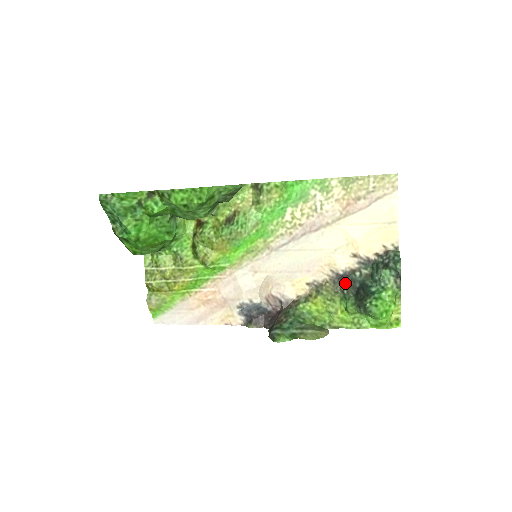
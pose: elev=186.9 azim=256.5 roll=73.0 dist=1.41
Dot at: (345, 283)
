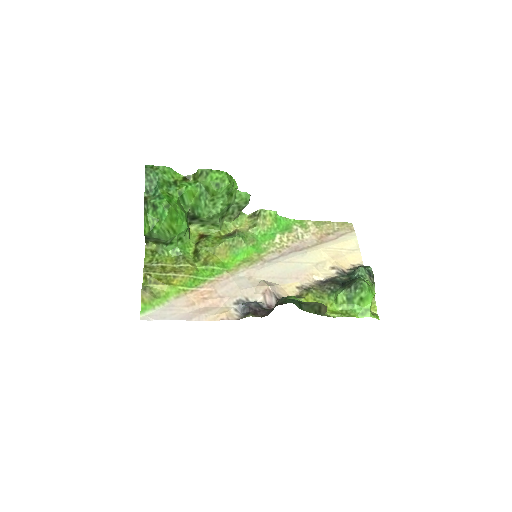
Dot at: (330, 283)
